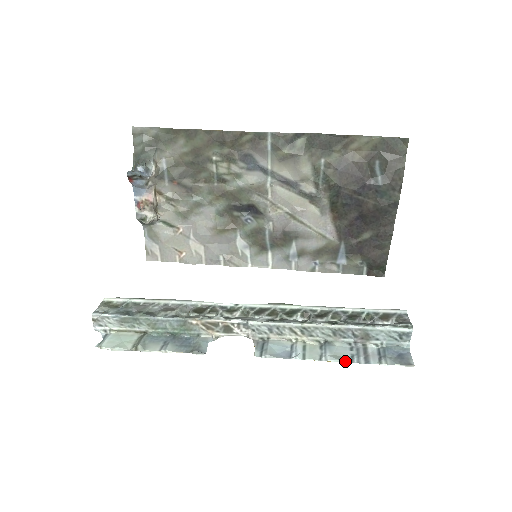
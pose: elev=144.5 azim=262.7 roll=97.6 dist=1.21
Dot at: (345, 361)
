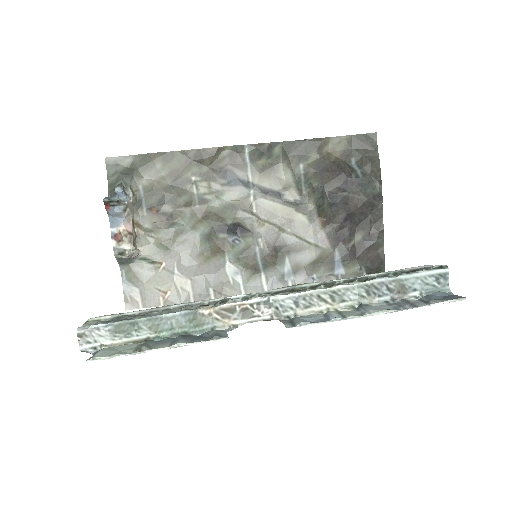
Dot at: (391, 310)
